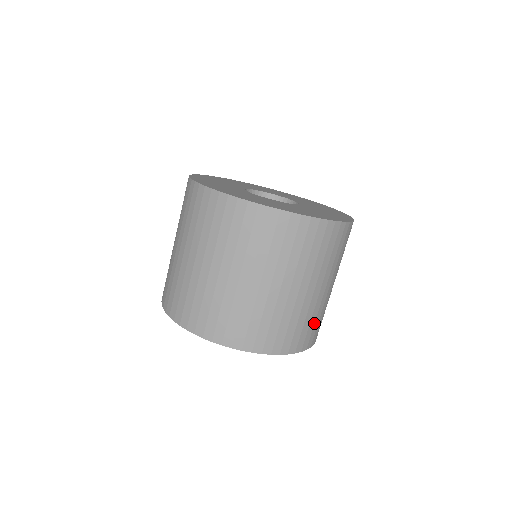
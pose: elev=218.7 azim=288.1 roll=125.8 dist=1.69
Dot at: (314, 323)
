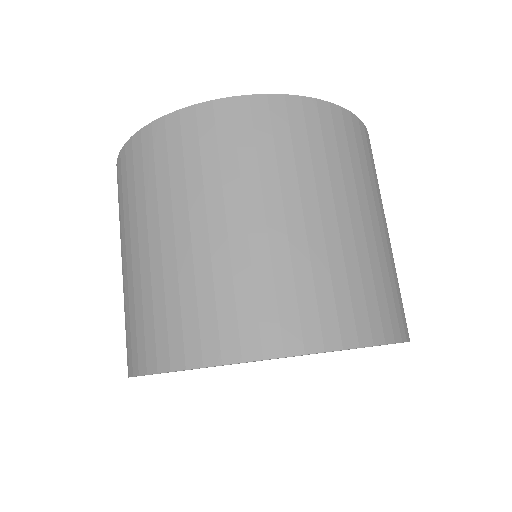
Dot at: (373, 286)
